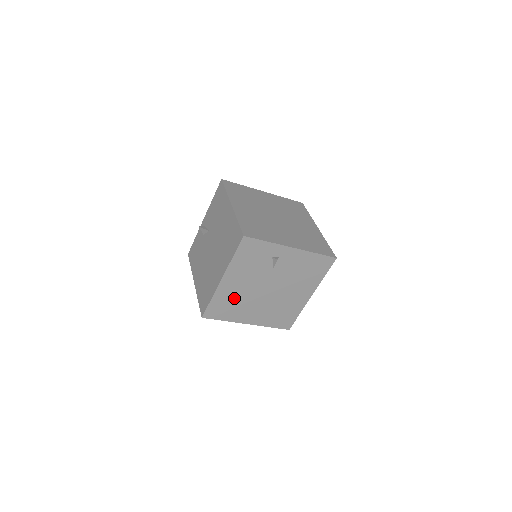
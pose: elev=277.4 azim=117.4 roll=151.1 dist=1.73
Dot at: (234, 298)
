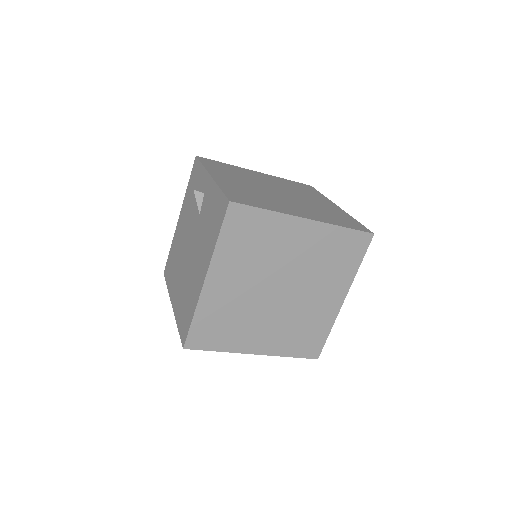
Dot at: occluded
